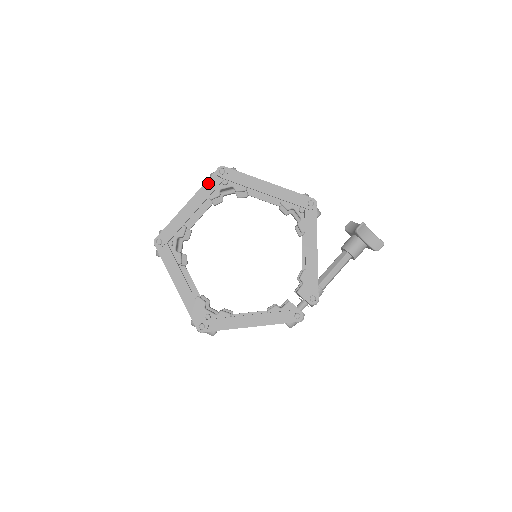
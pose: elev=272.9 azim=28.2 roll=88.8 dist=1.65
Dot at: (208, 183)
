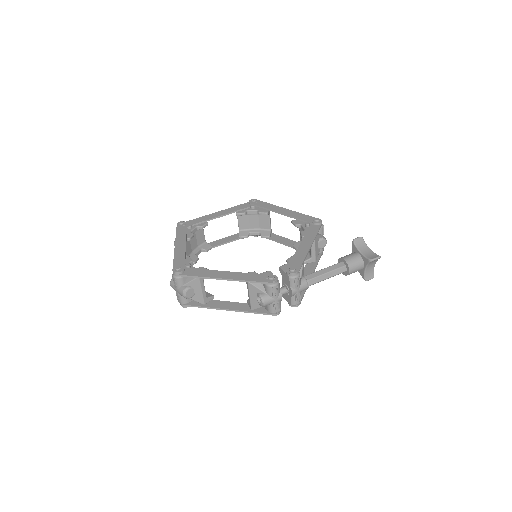
Dot at: (240, 206)
